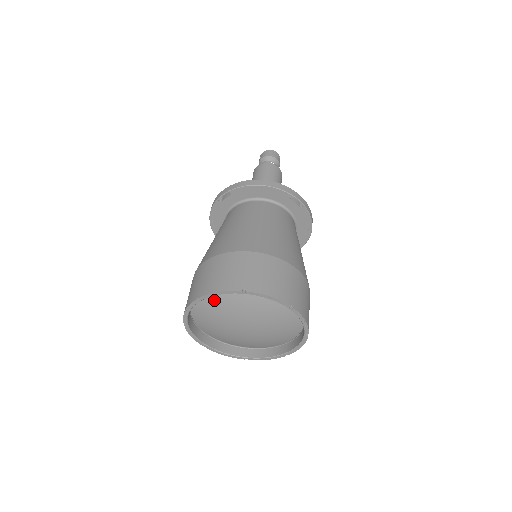
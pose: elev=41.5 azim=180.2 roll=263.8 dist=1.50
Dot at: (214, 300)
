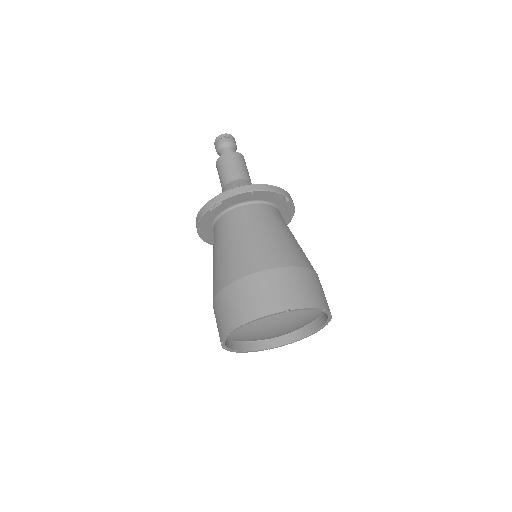
Dot at: occluded
